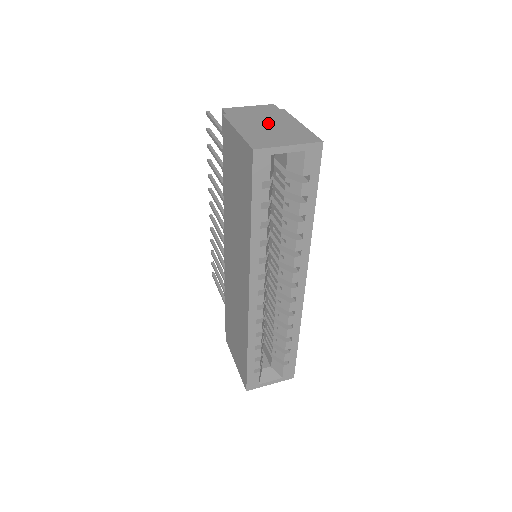
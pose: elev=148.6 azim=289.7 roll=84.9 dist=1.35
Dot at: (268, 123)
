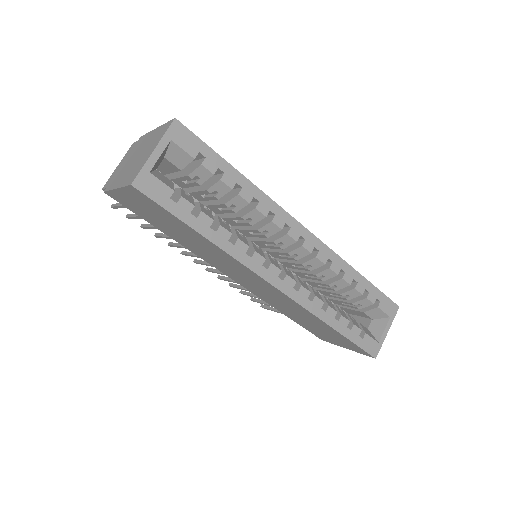
Dot at: (134, 157)
